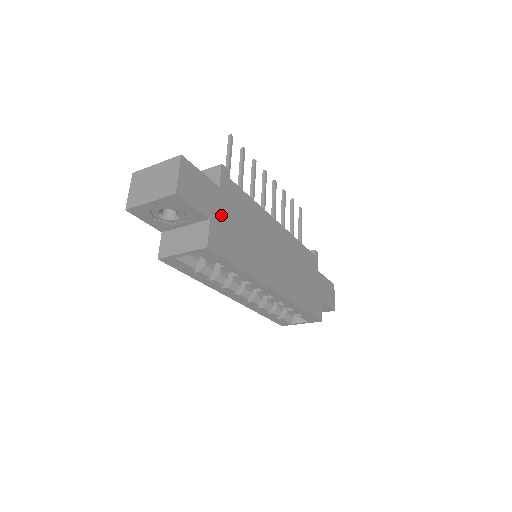
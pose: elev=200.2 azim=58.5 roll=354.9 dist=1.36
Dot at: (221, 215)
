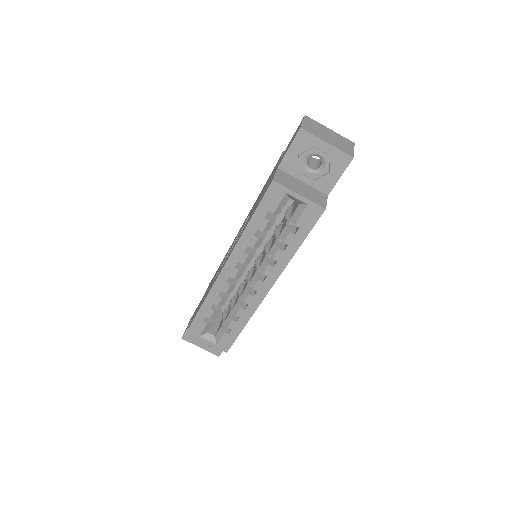
Dot at: occluded
